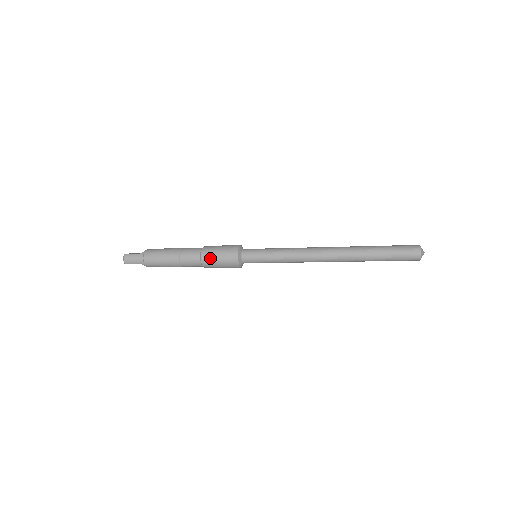
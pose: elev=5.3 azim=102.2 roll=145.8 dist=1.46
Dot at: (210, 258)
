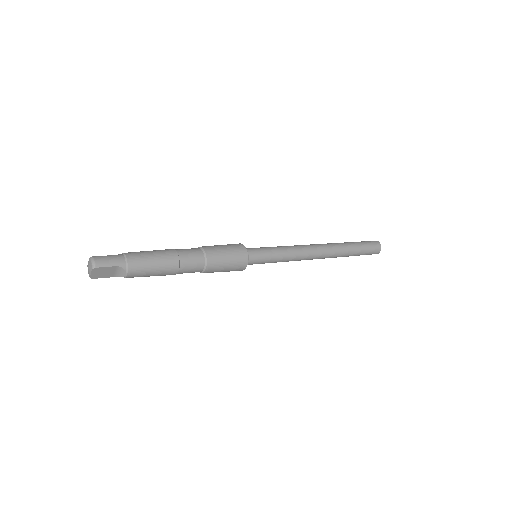
Dot at: (216, 251)
